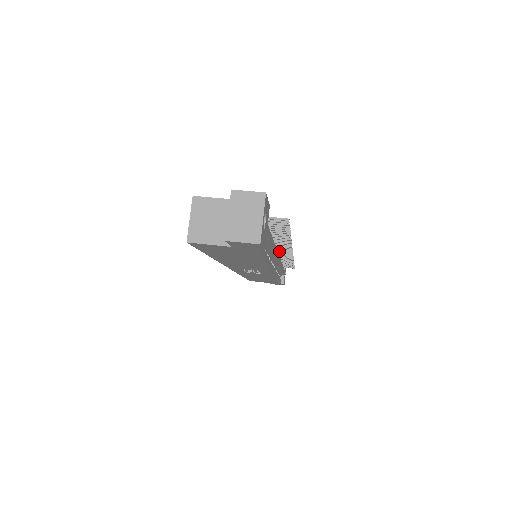
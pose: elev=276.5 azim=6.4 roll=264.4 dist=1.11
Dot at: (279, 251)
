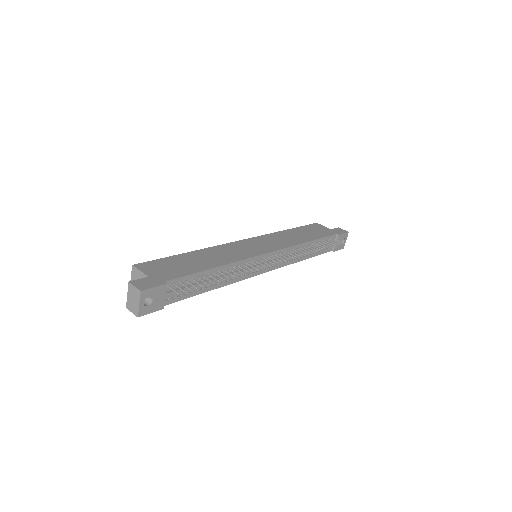
Dot at: (270, 258)
